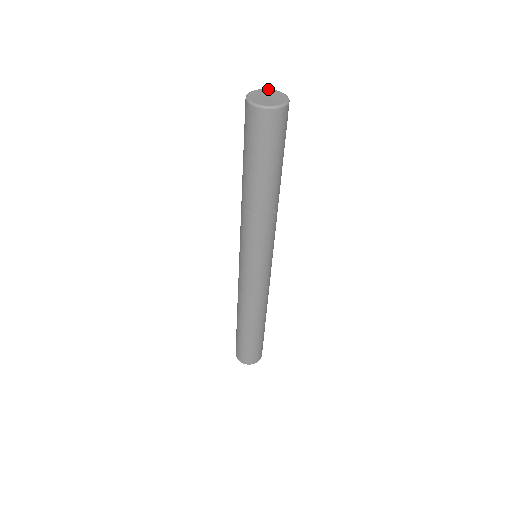
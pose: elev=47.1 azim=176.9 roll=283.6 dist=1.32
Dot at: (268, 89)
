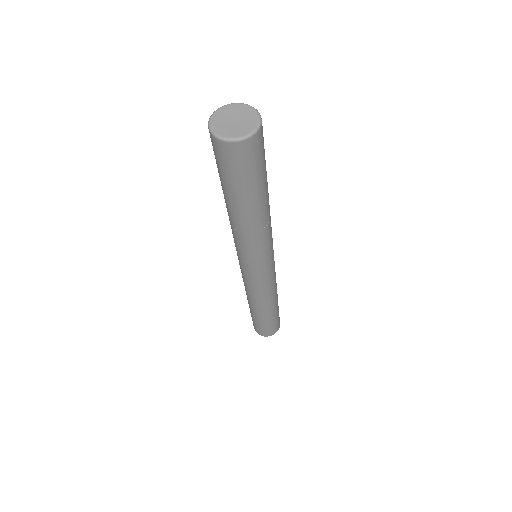
Dot at: (251, 107)
